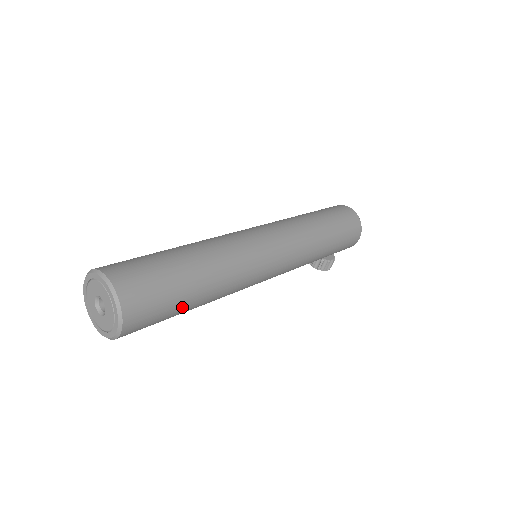
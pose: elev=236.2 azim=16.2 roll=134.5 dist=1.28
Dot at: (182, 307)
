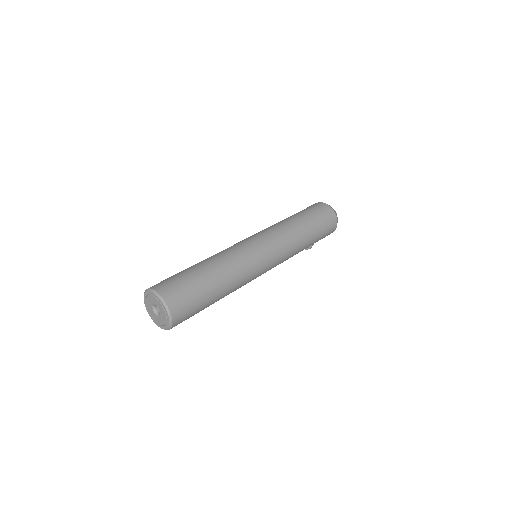
Dot at: occluded
